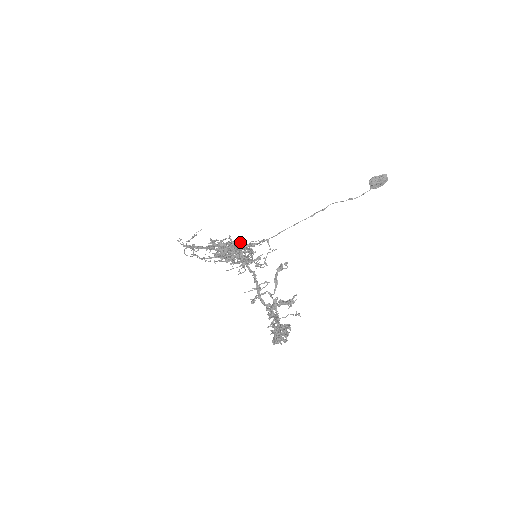
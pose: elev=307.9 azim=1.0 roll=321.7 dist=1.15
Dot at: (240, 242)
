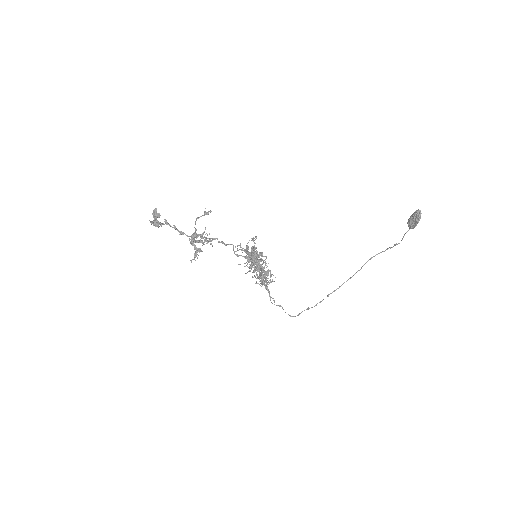
Dot at: (259, 254)
